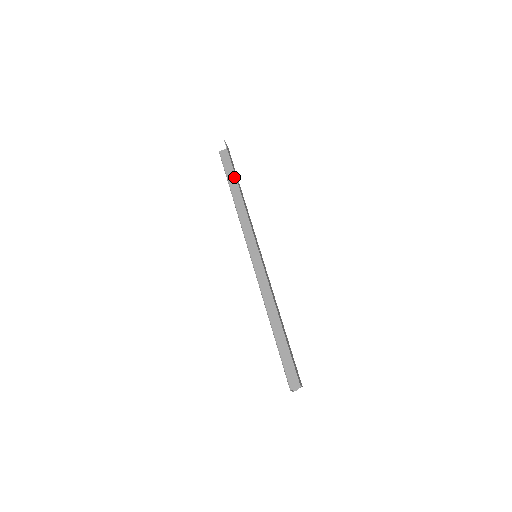
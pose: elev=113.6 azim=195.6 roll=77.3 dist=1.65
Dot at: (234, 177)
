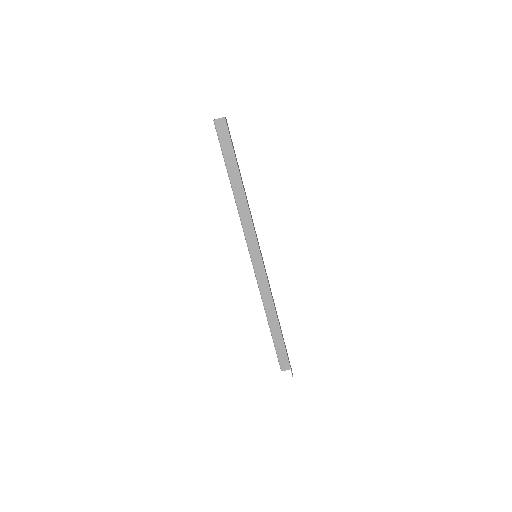
Dot at: (233, 161)
